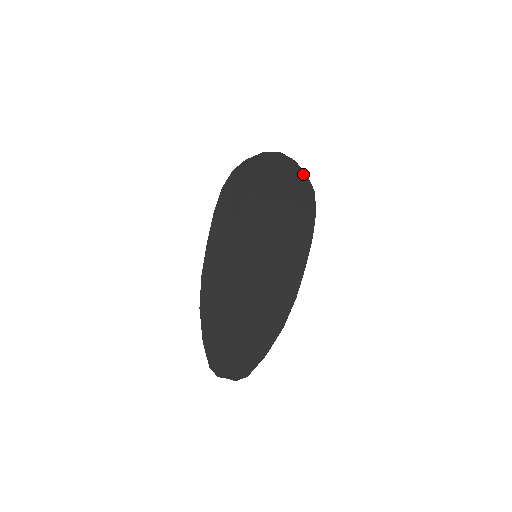
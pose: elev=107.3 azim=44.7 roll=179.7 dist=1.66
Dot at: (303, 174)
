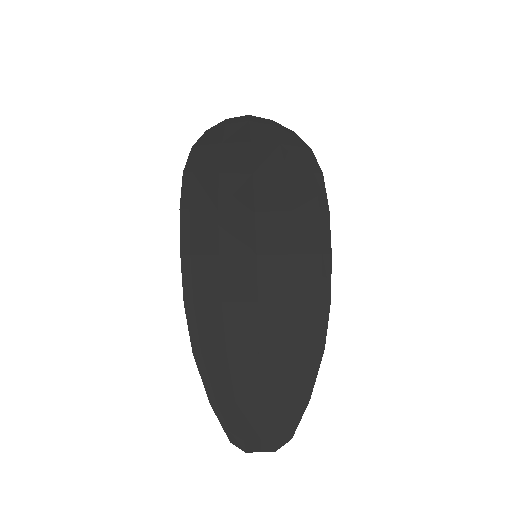
Dot at: (289, 133)
